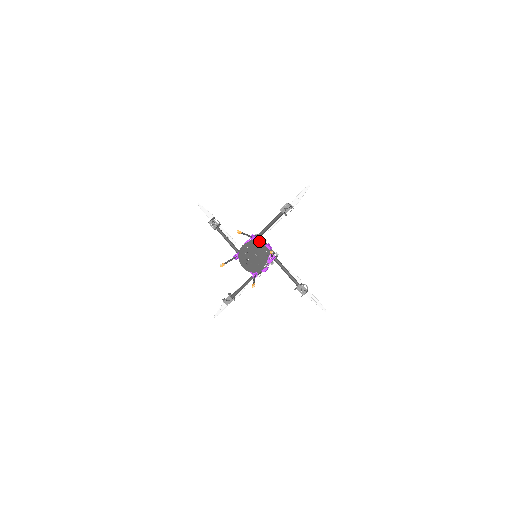
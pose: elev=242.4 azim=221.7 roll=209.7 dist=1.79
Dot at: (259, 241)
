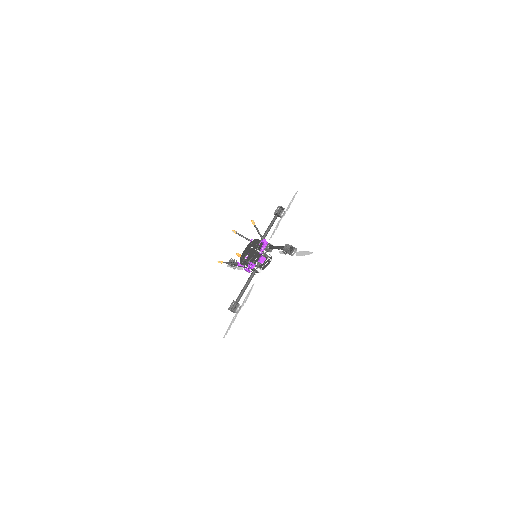
Dot at: occluded
